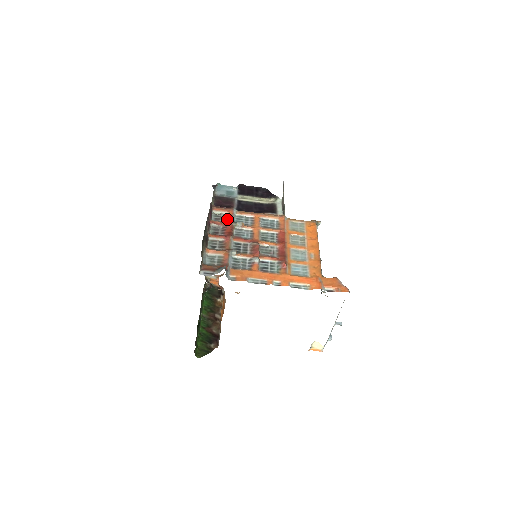
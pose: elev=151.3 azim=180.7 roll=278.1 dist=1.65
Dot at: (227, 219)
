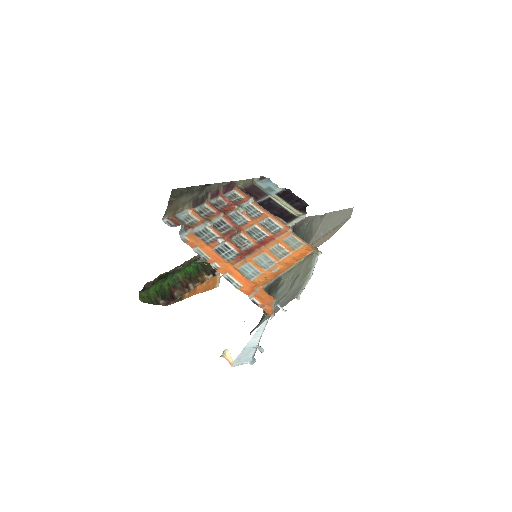
Dot at: (238, 202)
